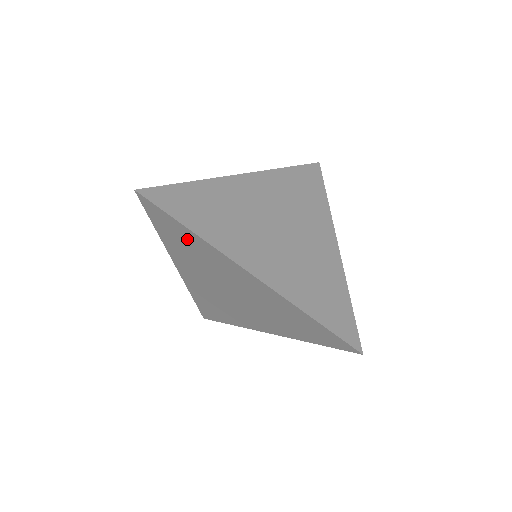
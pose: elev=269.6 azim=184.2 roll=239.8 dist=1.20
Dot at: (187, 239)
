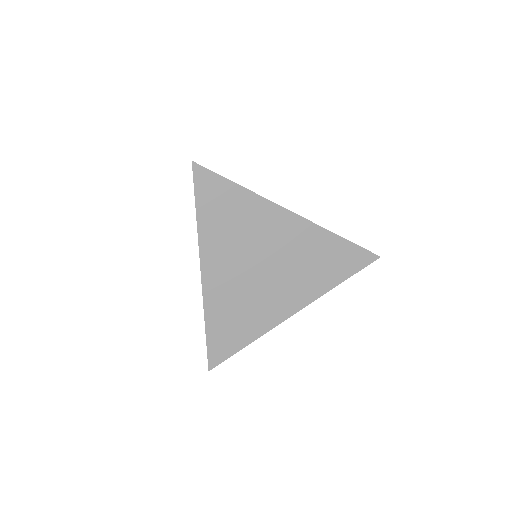
Dot at: (233, 204)
